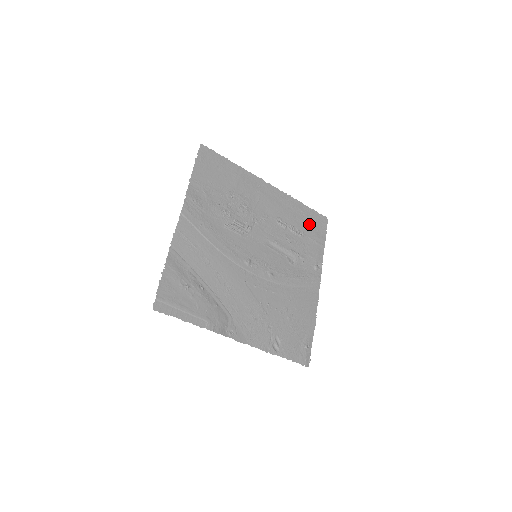
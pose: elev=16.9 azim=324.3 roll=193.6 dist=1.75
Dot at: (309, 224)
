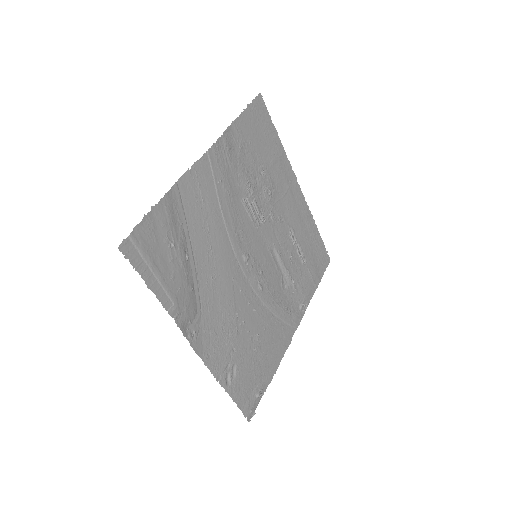
Dot at: (314, 255)
